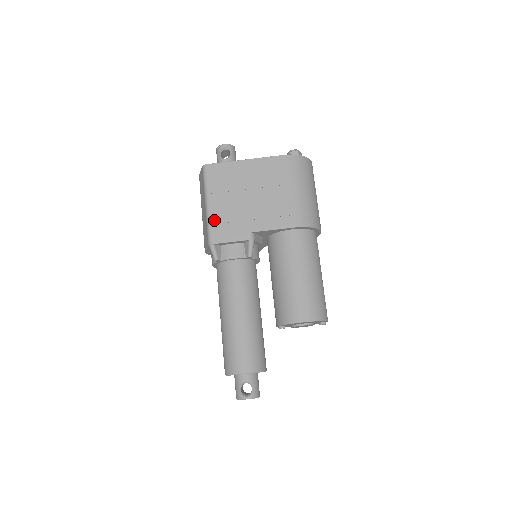
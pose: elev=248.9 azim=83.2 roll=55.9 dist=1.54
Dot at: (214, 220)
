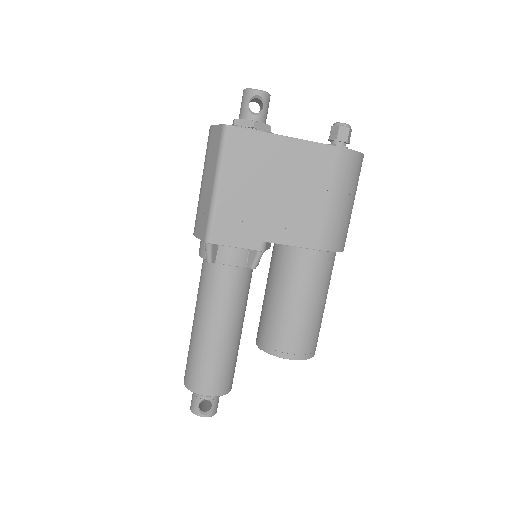
Dot at: (220, 211)
